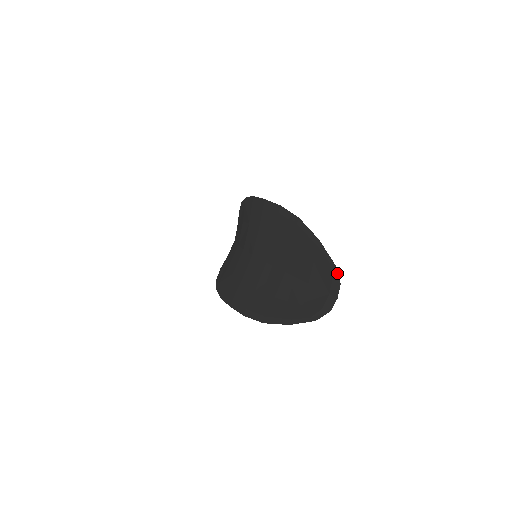
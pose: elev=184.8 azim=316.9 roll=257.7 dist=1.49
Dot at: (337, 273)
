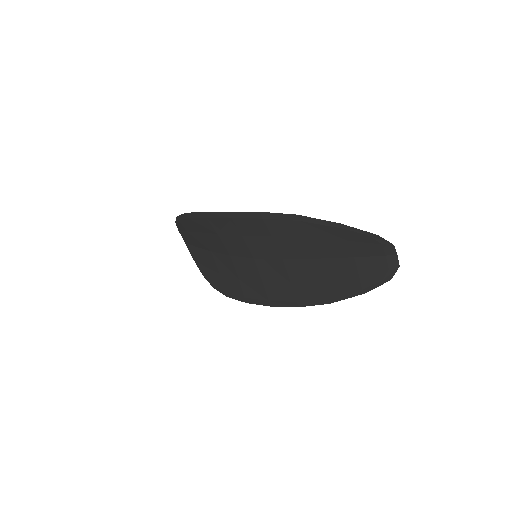
Dot at: (385, 240)
